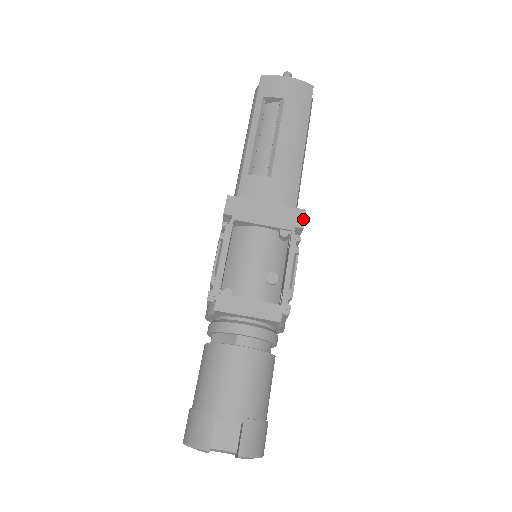
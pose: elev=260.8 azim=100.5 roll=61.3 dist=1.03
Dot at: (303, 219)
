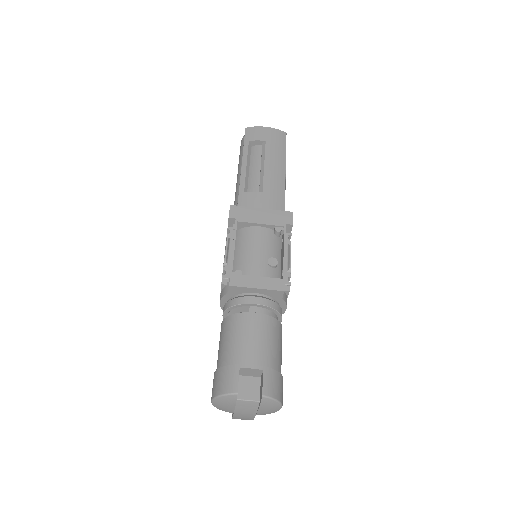
Dot at: (292, 218)
